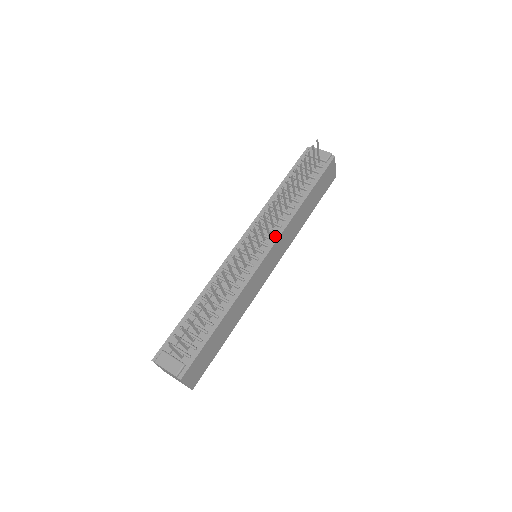
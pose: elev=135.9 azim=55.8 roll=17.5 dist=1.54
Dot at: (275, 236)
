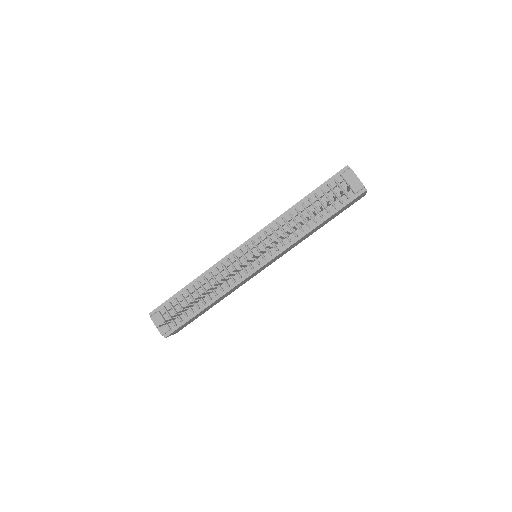
Dot at: (275, 252)
